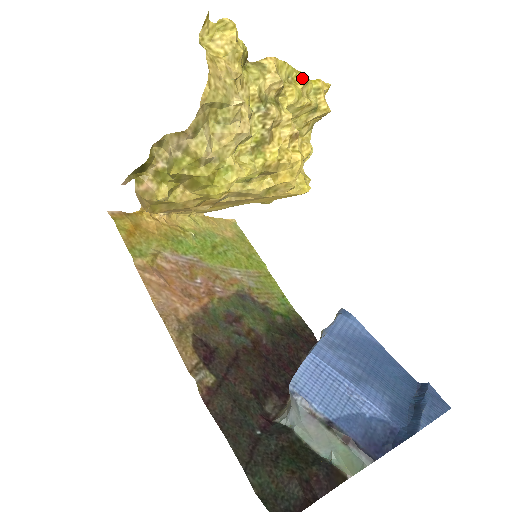
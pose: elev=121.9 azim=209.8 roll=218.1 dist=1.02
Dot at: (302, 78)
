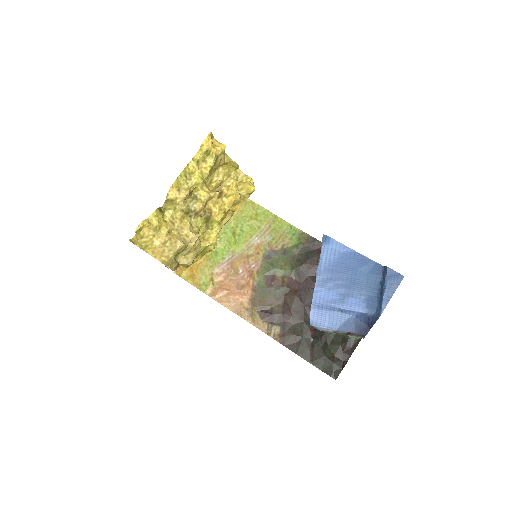
Dot at: (193, 165)
